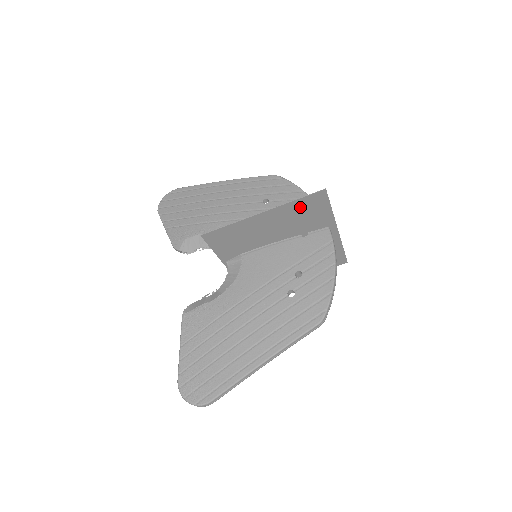
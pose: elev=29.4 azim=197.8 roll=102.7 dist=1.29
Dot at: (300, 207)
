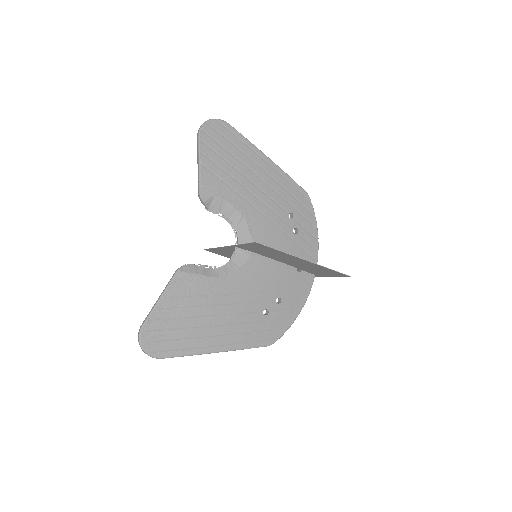
Dot at: (326, 270)
